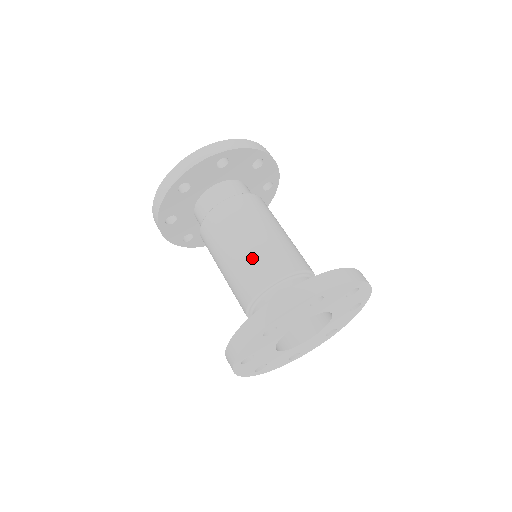
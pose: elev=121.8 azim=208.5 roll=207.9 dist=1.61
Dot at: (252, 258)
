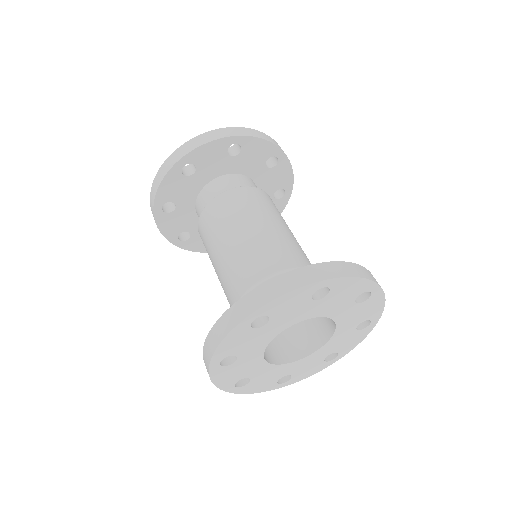
Dot at: (251, 247)
